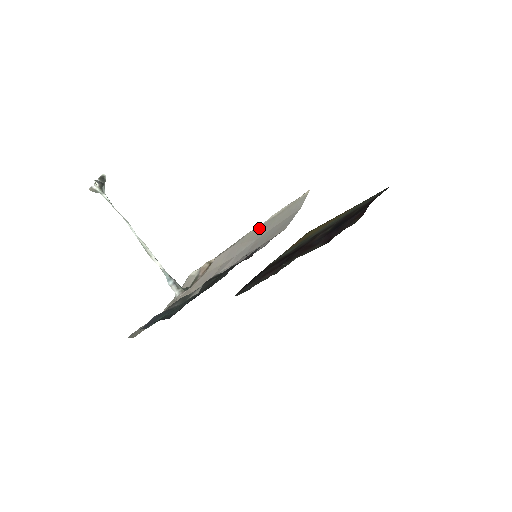
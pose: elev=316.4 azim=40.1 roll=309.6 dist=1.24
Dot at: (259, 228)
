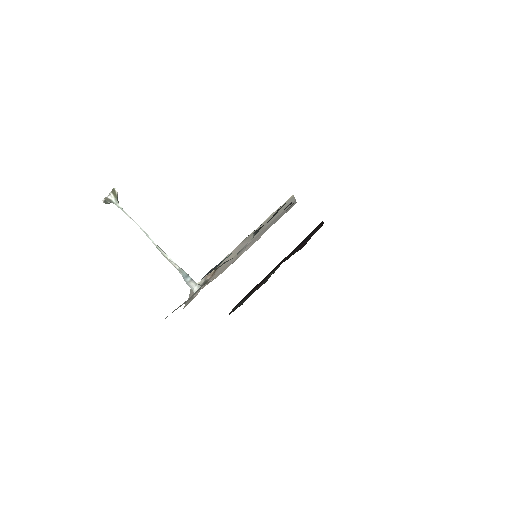
Dot at: occluded
